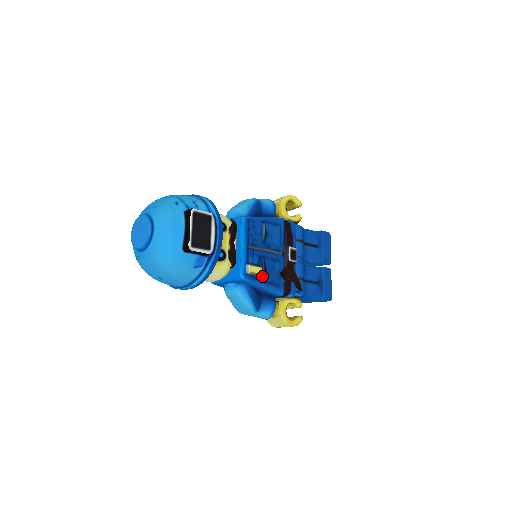
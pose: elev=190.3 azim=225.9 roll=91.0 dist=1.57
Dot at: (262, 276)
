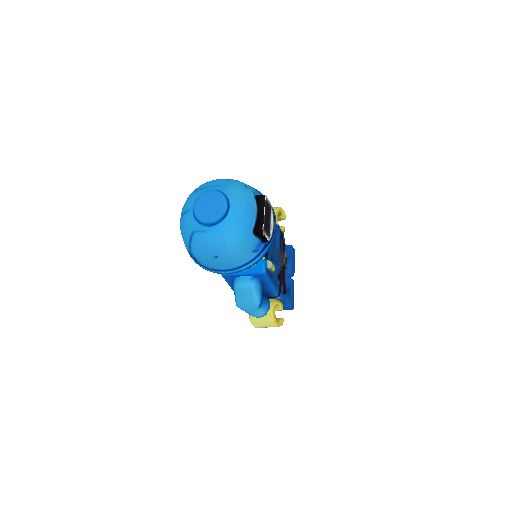
Dot at: (272, 274)
